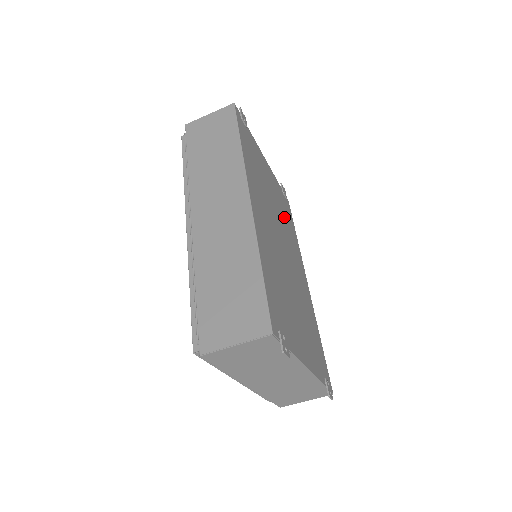
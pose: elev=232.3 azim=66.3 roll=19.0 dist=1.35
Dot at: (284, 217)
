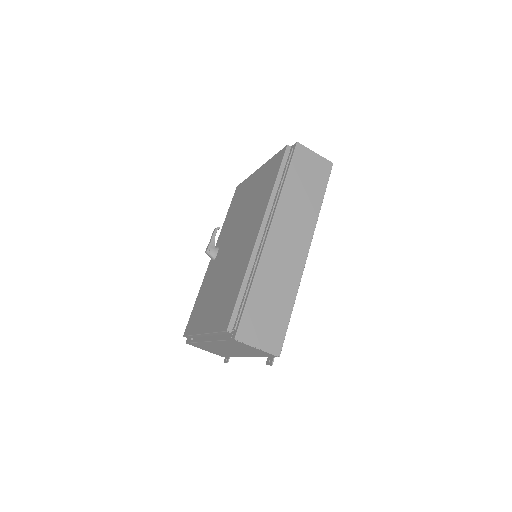
Dot at: occluded
